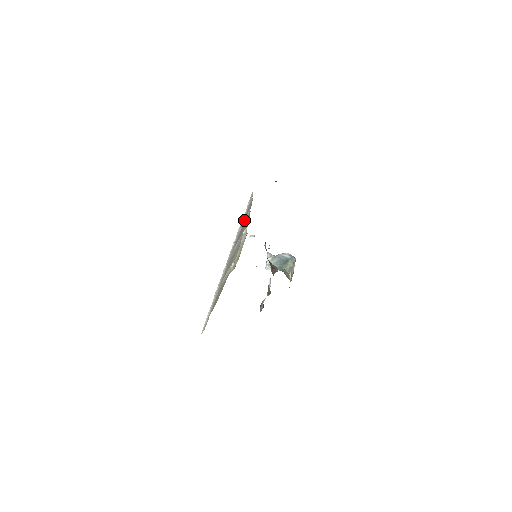
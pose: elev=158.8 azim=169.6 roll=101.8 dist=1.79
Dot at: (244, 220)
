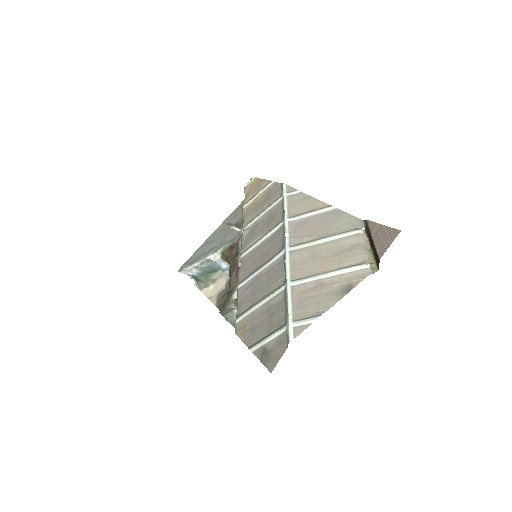
Dot at: (311, 213)
